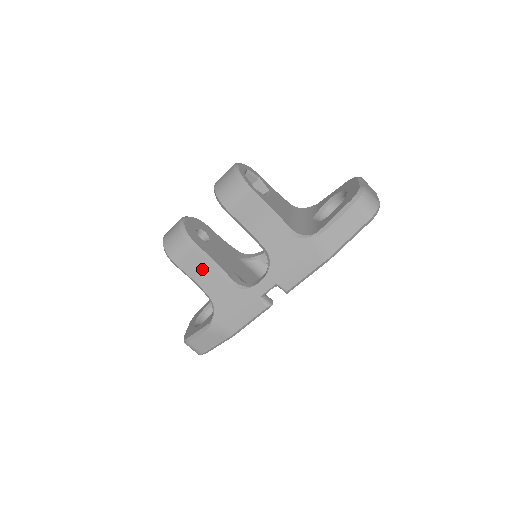
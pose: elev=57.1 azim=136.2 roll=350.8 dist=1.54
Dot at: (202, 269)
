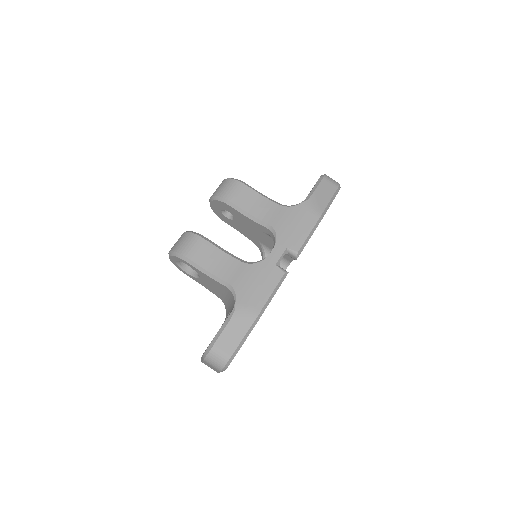
Dot at: (215, 258)
